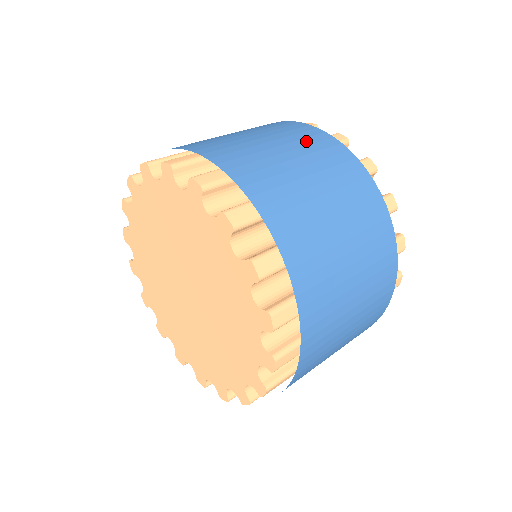
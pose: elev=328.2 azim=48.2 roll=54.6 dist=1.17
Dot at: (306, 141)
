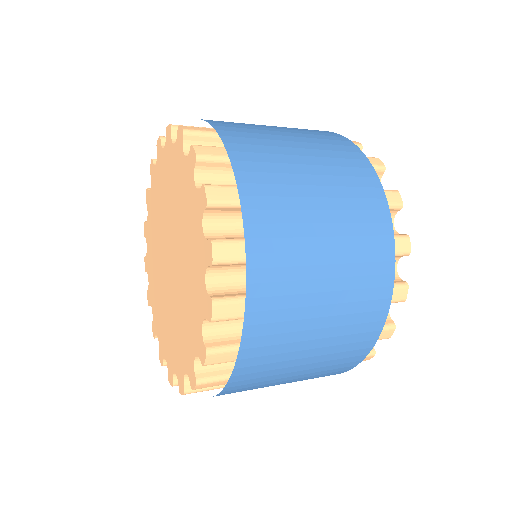
Dot at: (353, 191)
